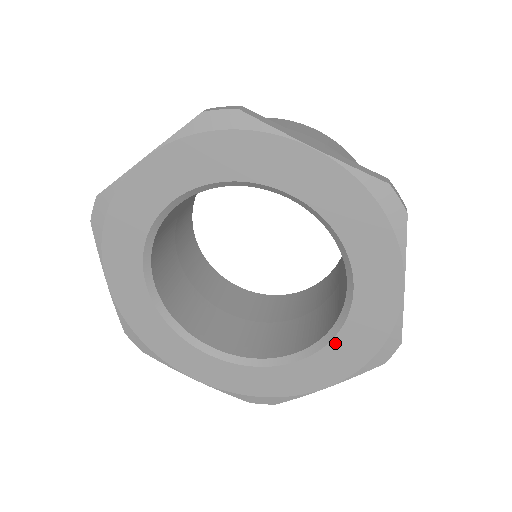
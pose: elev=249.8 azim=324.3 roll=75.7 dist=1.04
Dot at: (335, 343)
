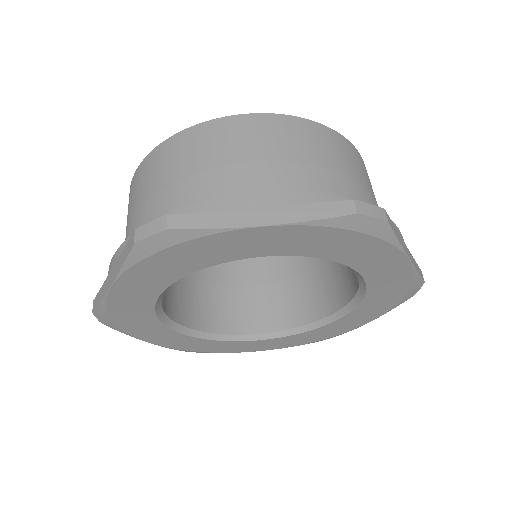
Dot at: (364, 303)
